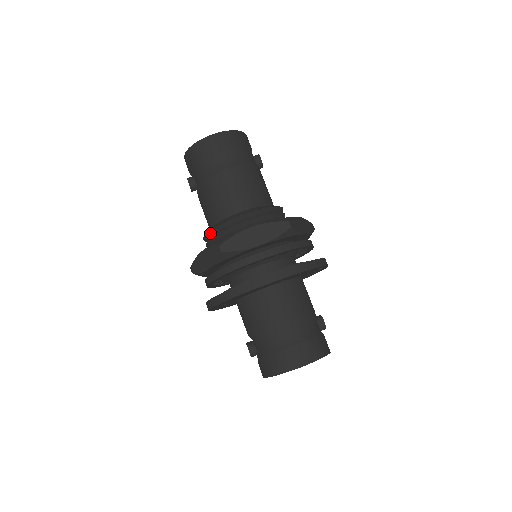
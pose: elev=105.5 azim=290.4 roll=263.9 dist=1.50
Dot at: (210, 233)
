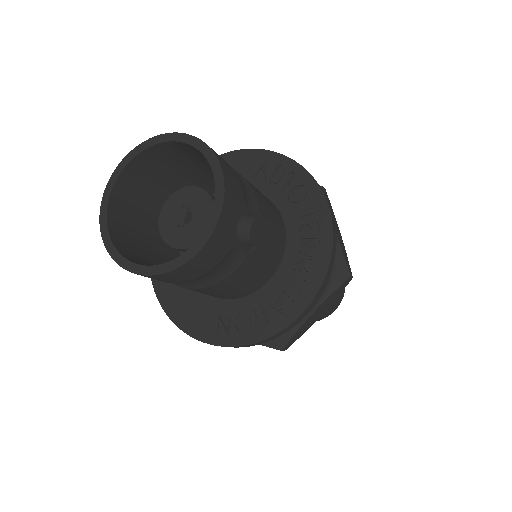
Dot at: occluded
